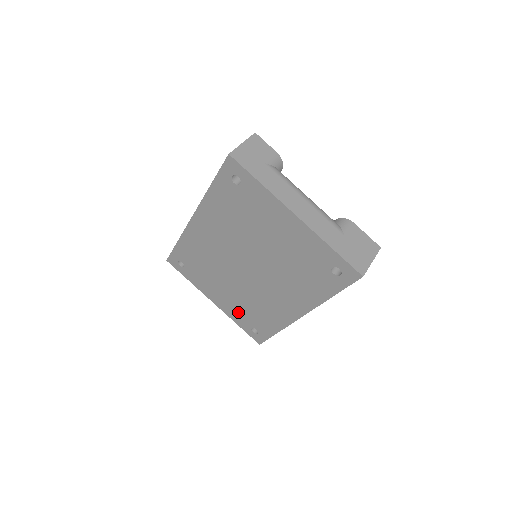
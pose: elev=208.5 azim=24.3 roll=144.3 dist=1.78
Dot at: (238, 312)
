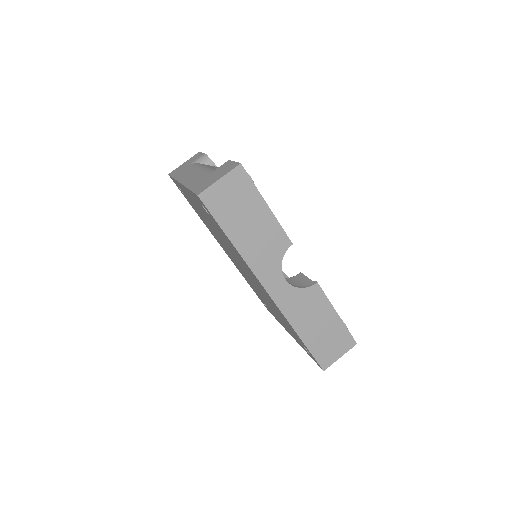
Dot at: occluded
